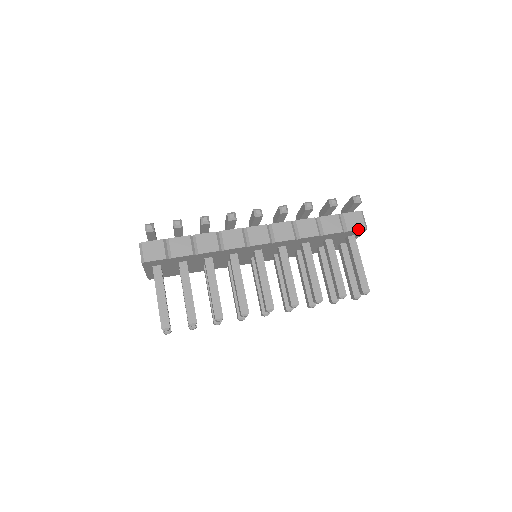
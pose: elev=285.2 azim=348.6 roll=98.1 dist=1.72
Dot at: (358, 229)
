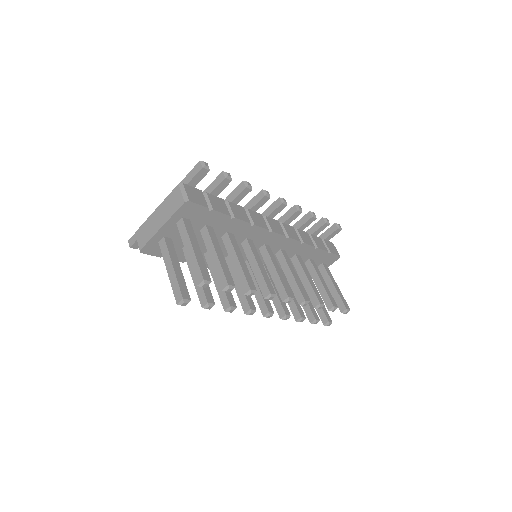
Dot at: (336, 254)
